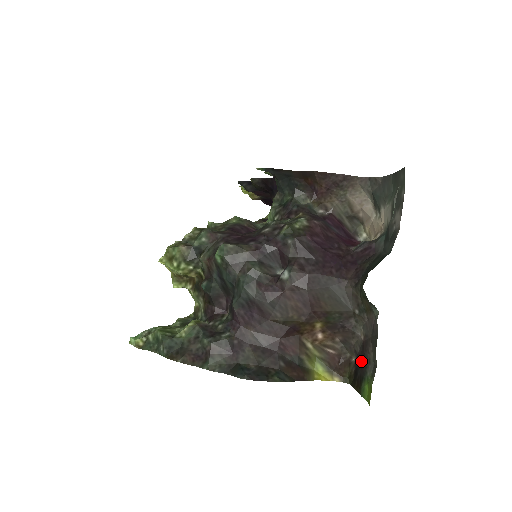
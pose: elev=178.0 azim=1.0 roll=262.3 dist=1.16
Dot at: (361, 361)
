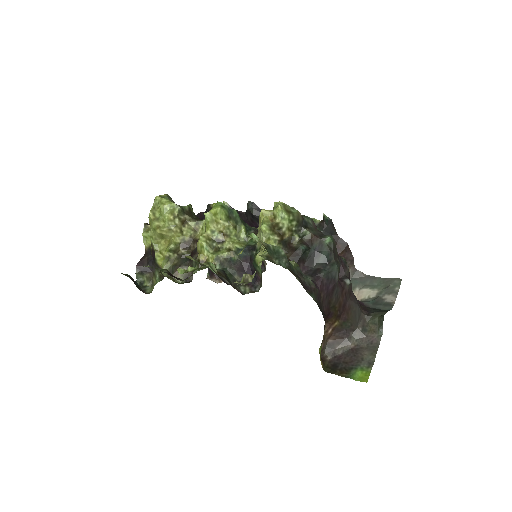
Dot at: (344, 360)
